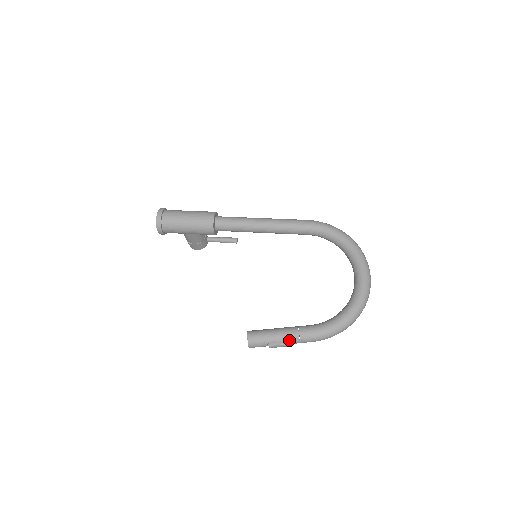
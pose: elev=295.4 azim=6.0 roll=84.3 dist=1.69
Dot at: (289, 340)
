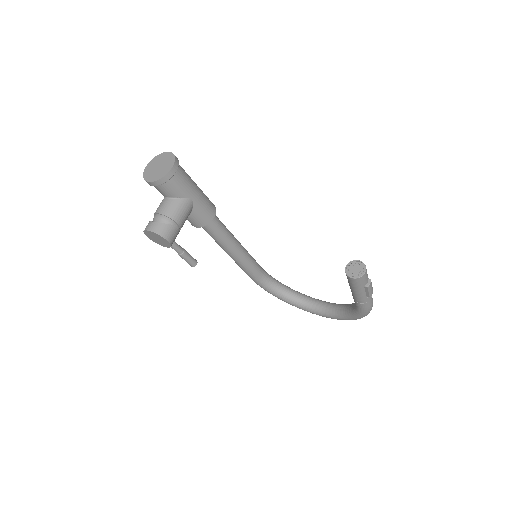
Dot at: occluded
